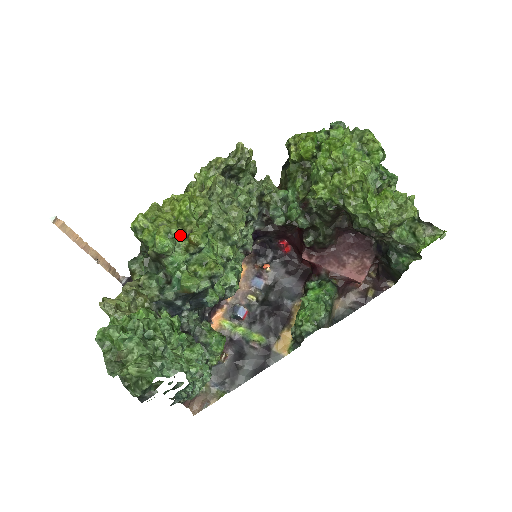
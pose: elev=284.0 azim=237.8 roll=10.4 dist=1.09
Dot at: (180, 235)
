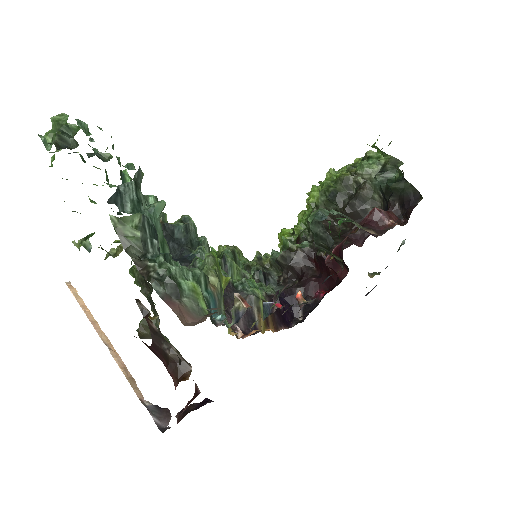
Dot at: occluded
